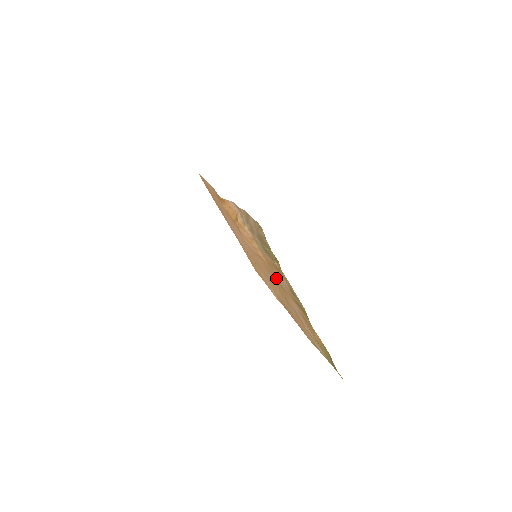
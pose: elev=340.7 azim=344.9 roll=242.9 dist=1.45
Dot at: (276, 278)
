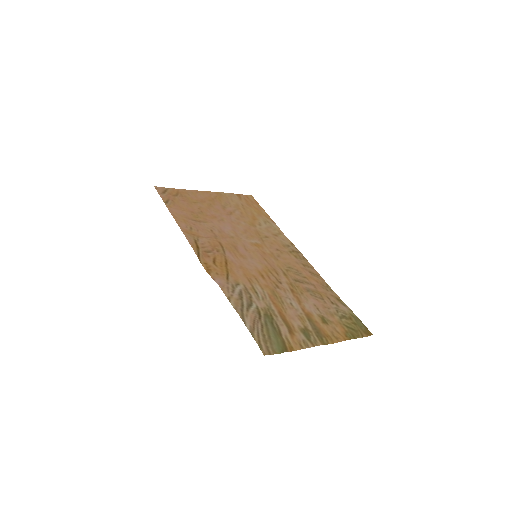
Dot at: (285, 288)
